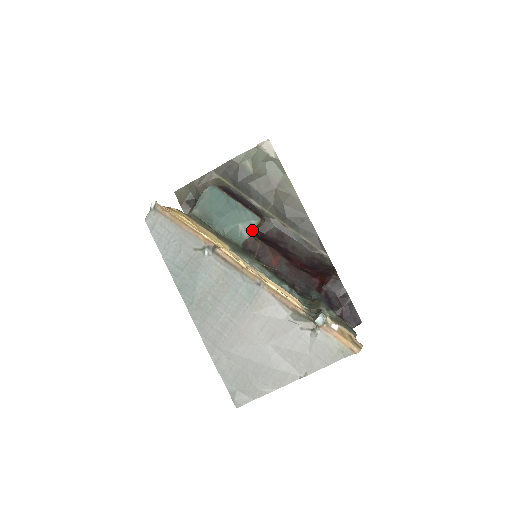
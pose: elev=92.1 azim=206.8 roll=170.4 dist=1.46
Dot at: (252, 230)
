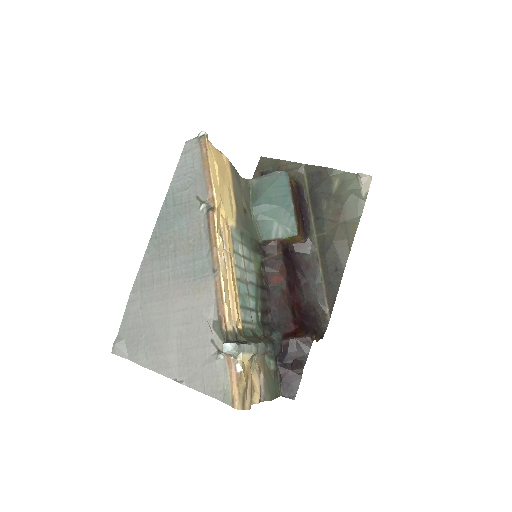
Dot at: (282, 237)
